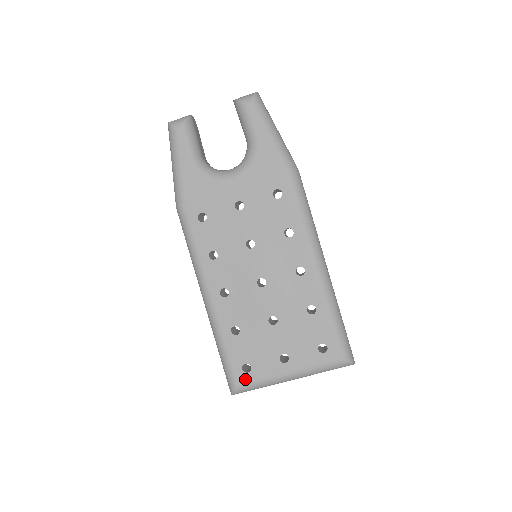
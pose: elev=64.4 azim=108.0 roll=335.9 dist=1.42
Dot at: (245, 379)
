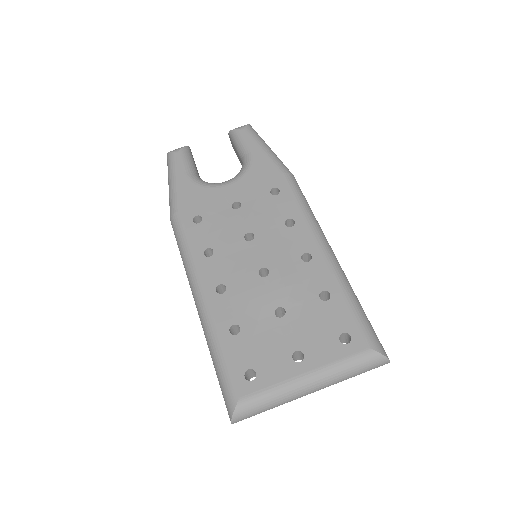
Dot at: (249, 390)
